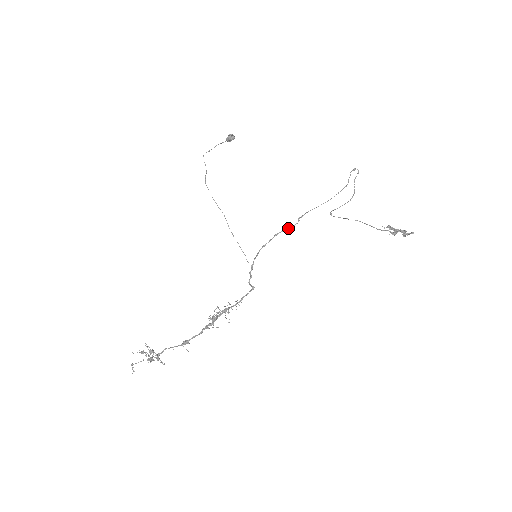
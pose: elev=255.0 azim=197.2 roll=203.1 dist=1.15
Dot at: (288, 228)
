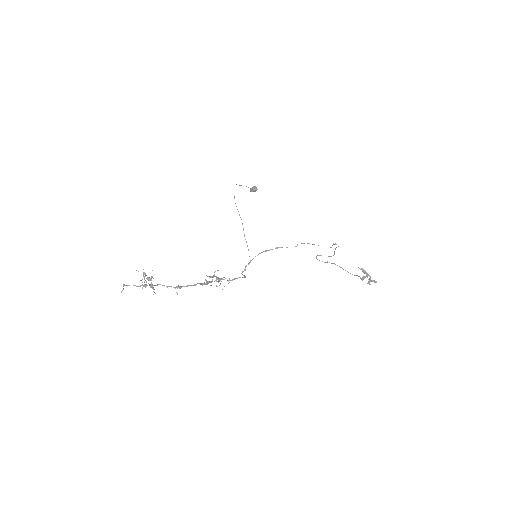
Dot at: occluded
